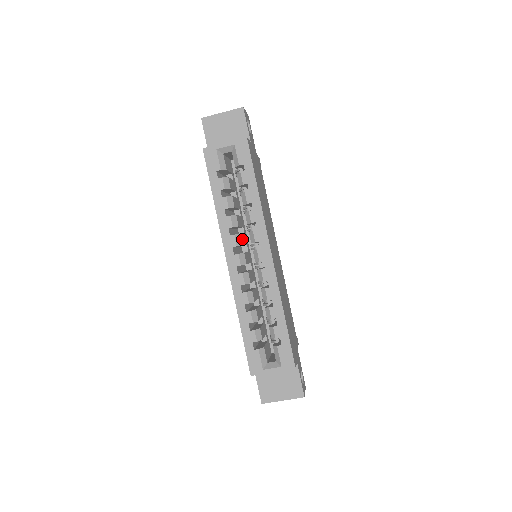
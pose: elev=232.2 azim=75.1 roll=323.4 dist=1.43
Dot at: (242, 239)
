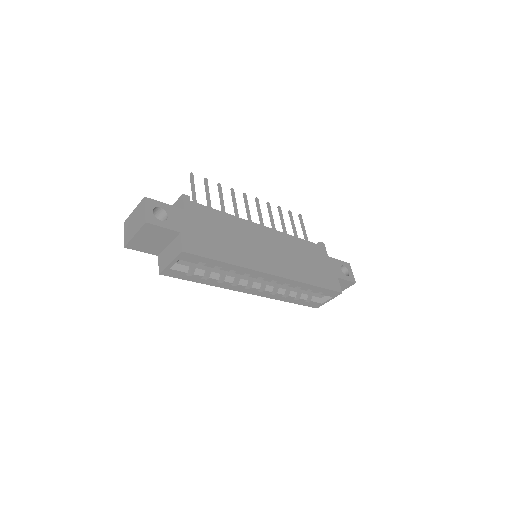
Dot at: (243, 275)
